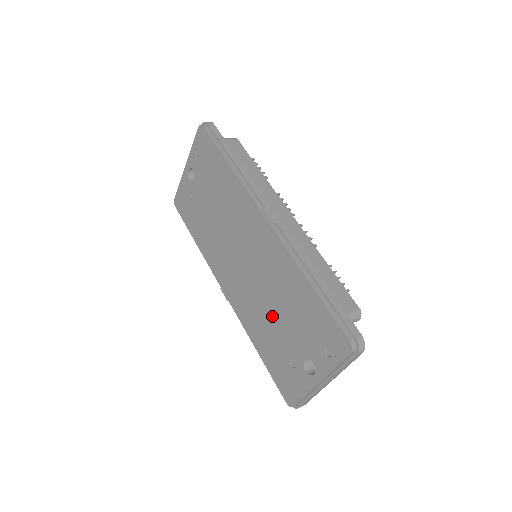
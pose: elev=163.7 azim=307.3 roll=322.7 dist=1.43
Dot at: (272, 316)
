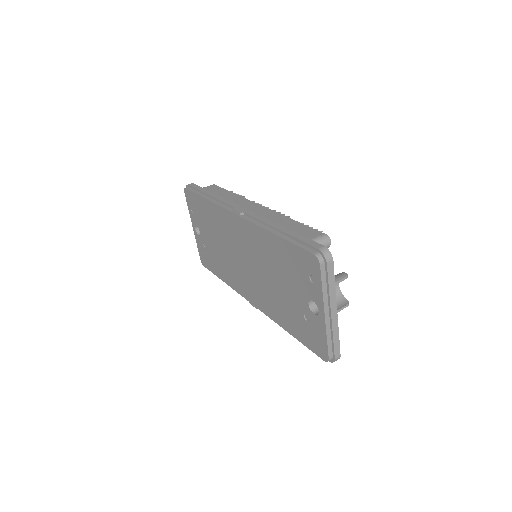
Dot at: (277, 289)
